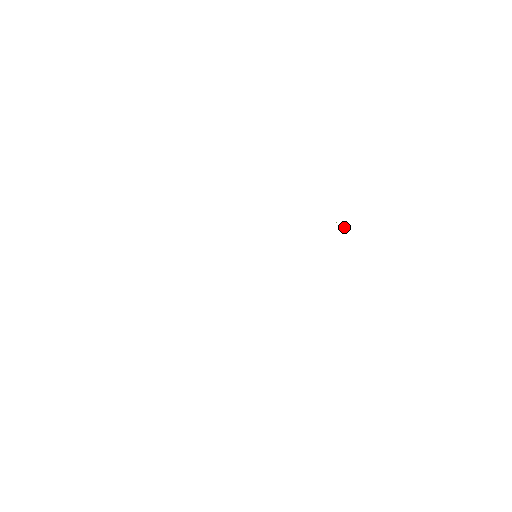
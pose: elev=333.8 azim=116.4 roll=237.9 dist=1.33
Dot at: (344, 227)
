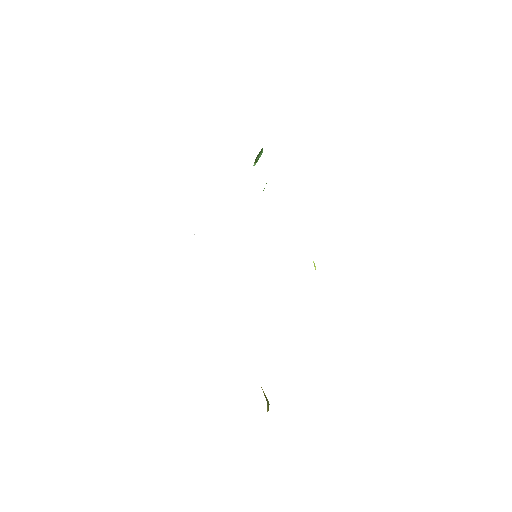
Dot at: occluded
